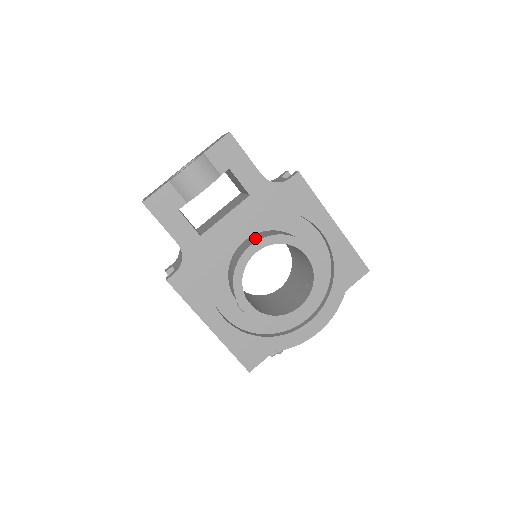
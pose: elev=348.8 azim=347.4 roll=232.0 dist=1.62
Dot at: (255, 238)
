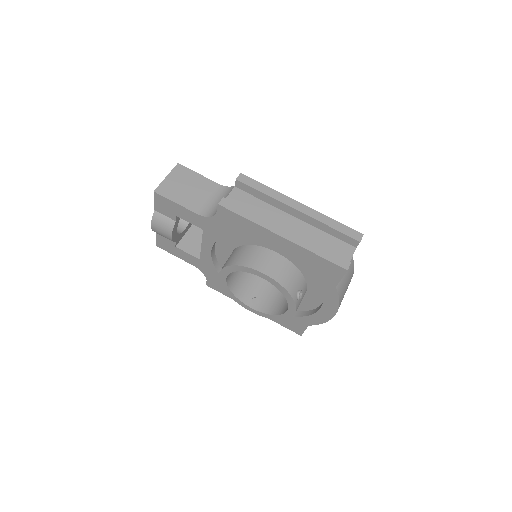
Dot at: occluded
